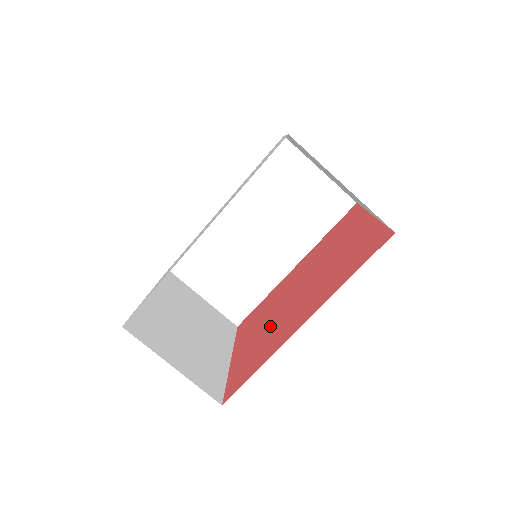
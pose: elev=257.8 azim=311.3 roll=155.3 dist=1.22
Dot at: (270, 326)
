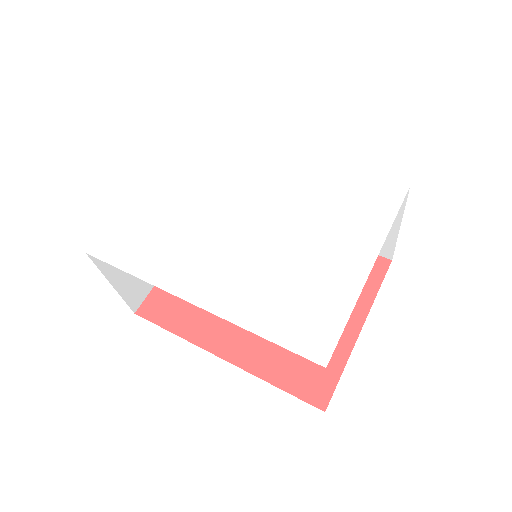
Dot at: occluded
